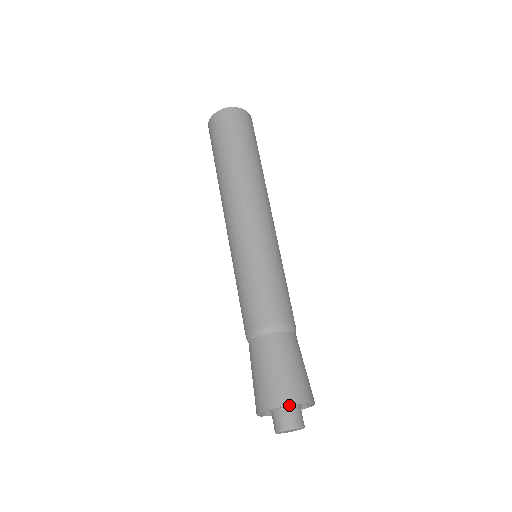
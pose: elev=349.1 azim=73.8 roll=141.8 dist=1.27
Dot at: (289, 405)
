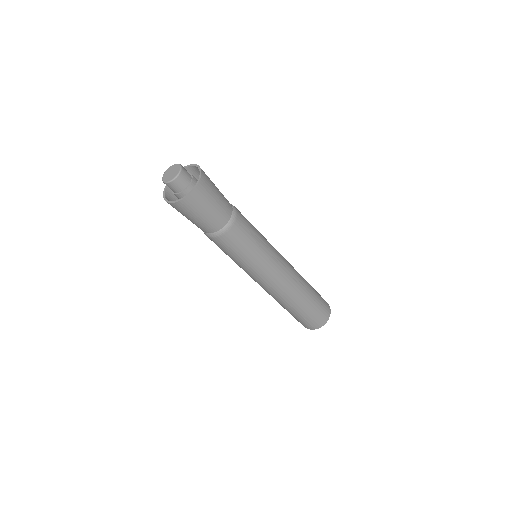
Dot at: occluded
